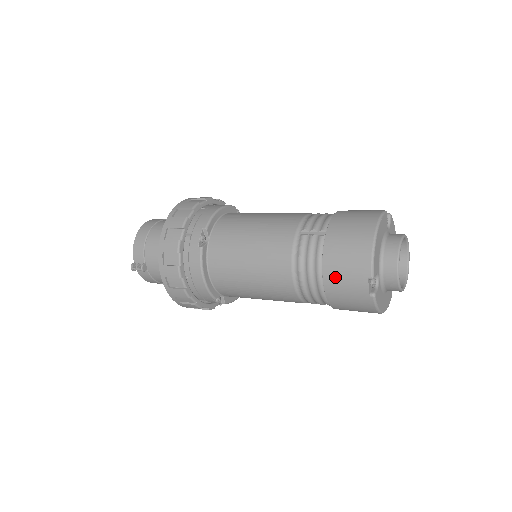
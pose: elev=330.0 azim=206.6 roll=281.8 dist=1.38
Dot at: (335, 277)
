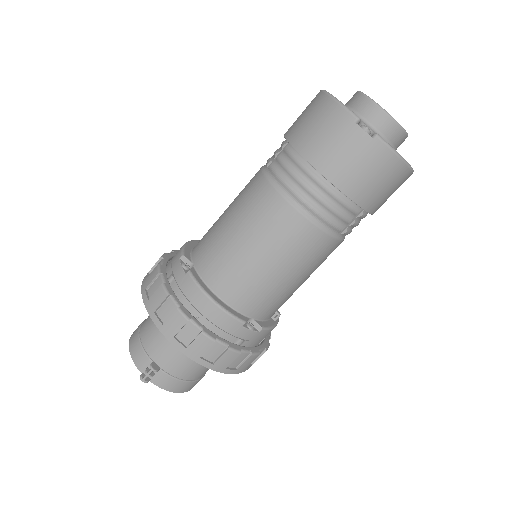
Dot at: (326, 156)
